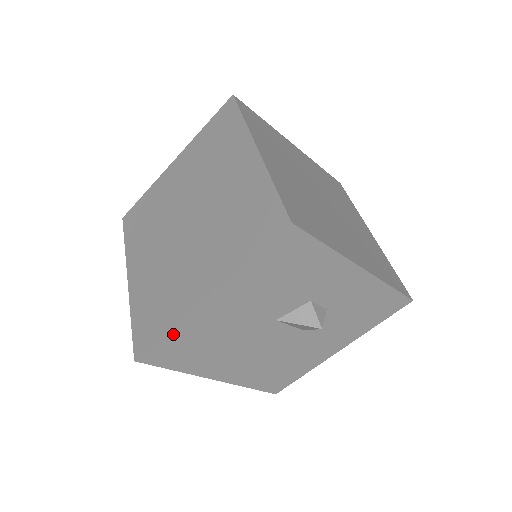
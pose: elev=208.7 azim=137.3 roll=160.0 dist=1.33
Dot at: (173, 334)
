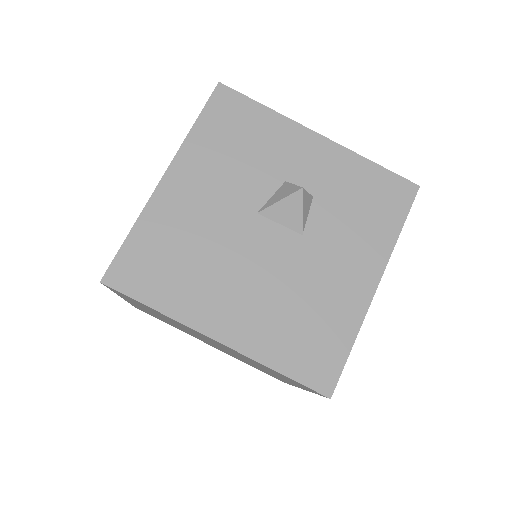
Dot at: (140, 232)
